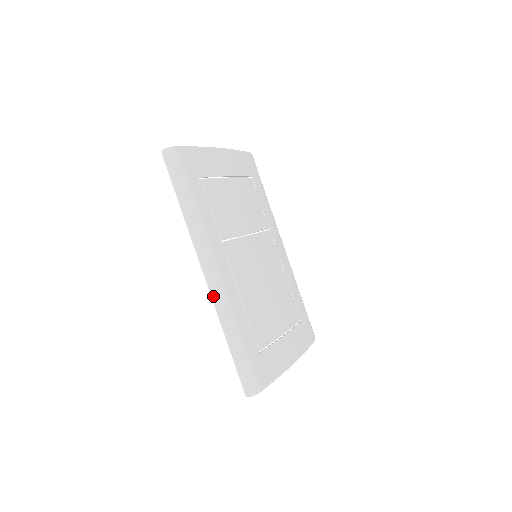
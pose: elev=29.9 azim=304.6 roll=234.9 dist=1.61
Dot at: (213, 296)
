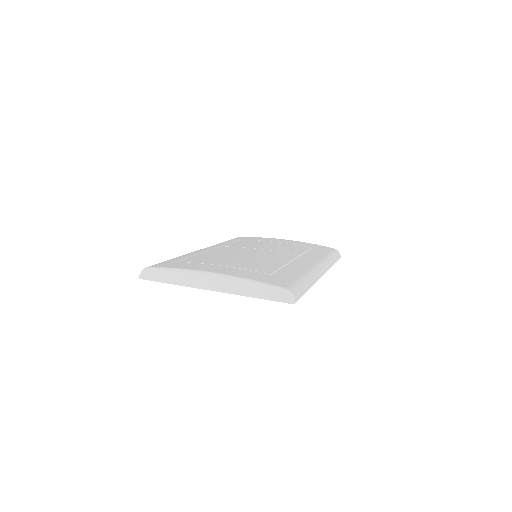
Dot at: occluded
